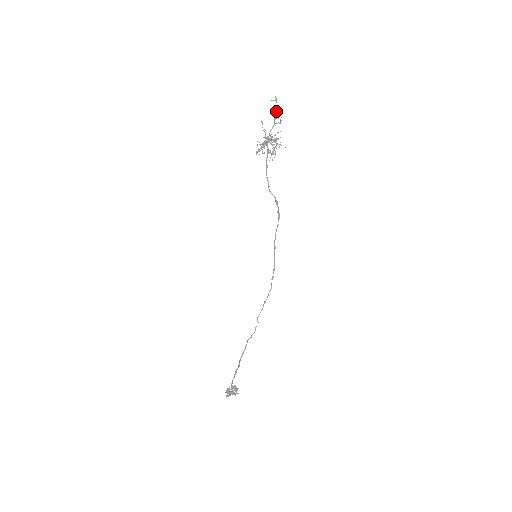
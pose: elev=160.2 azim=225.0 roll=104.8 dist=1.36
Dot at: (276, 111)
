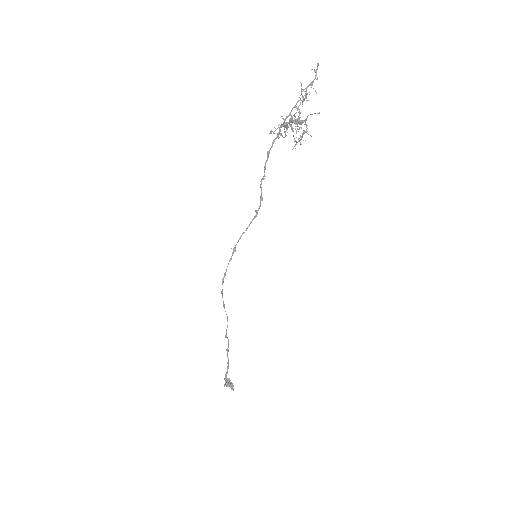
Dot at: (309, 84)
